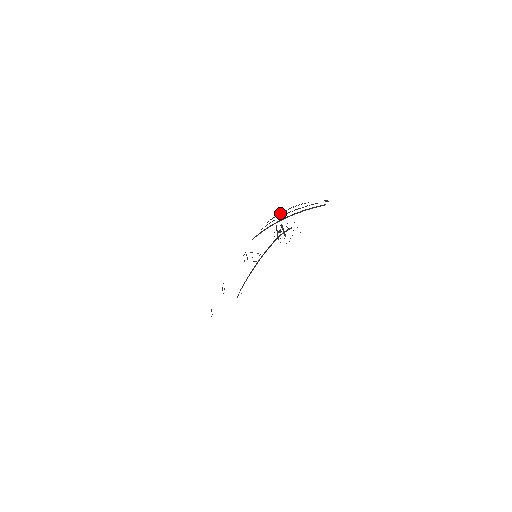
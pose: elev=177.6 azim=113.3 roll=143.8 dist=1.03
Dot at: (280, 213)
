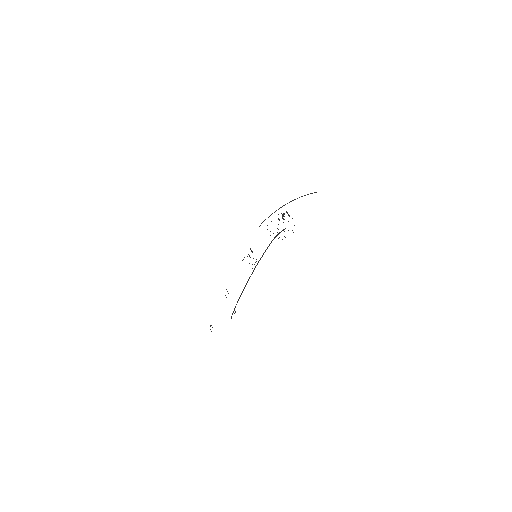
Dot at: occluded
